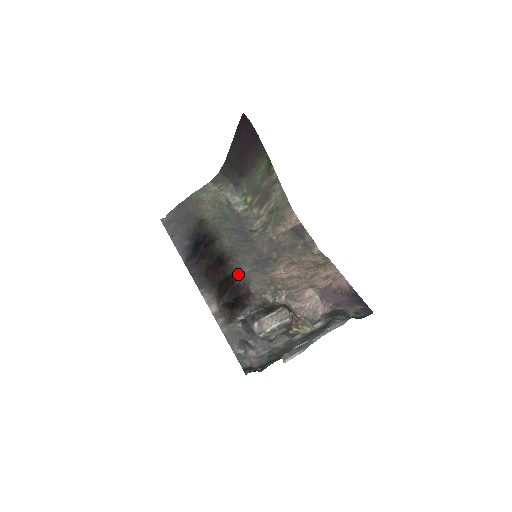
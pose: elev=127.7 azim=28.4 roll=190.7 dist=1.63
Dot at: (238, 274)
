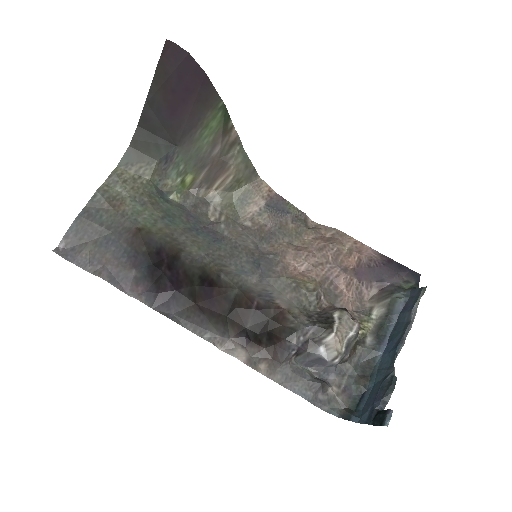
Dot at: (248, 291)
